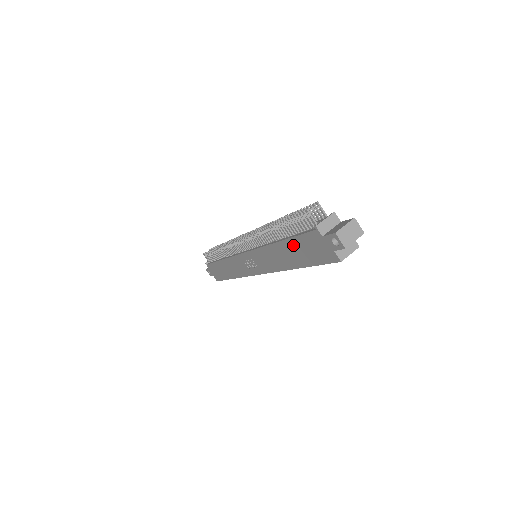
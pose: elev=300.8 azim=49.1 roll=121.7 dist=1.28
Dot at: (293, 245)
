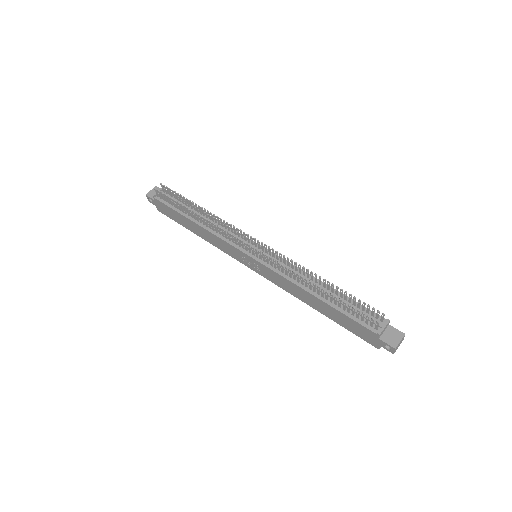
Dot at: (336, 312)
